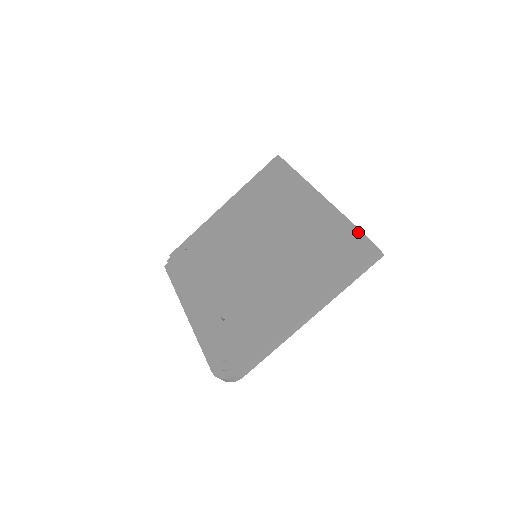
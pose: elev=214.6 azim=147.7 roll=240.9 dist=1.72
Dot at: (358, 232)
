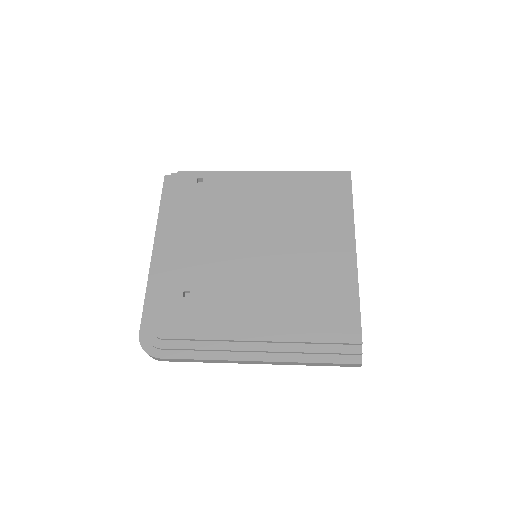
Dot at: (358, 332)
